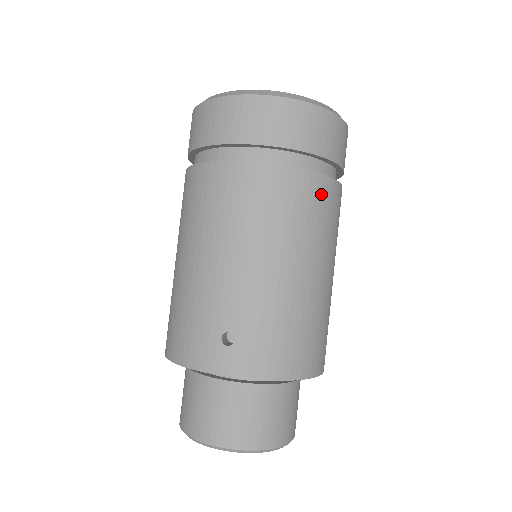
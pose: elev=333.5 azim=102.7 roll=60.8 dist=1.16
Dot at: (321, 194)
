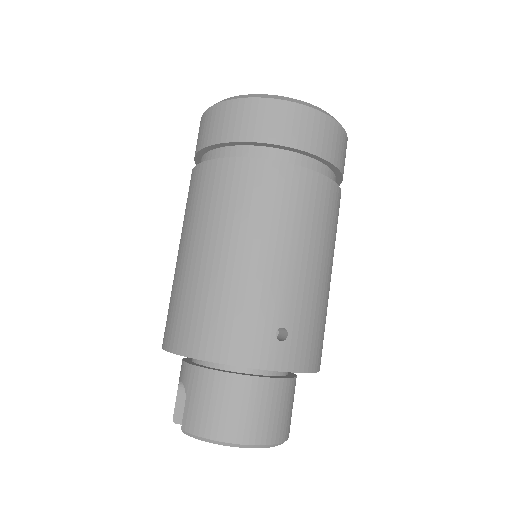
Dot at: occluded
